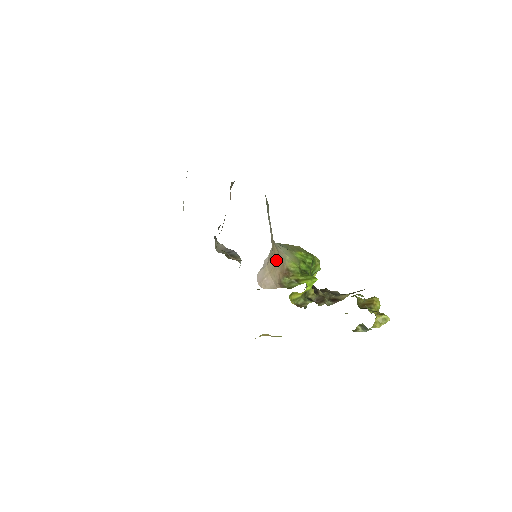
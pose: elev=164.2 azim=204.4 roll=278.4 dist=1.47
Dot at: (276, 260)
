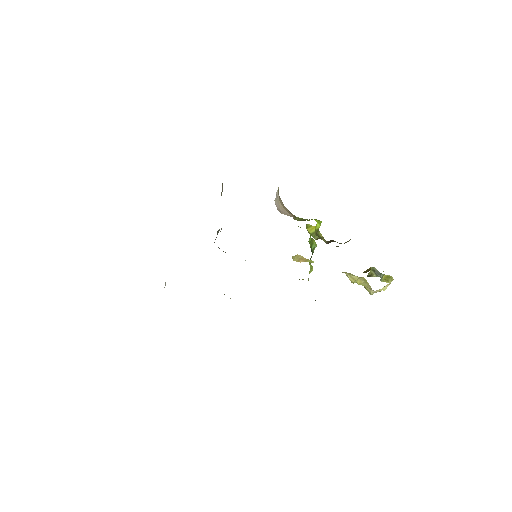
Dot at: (283, 205)
